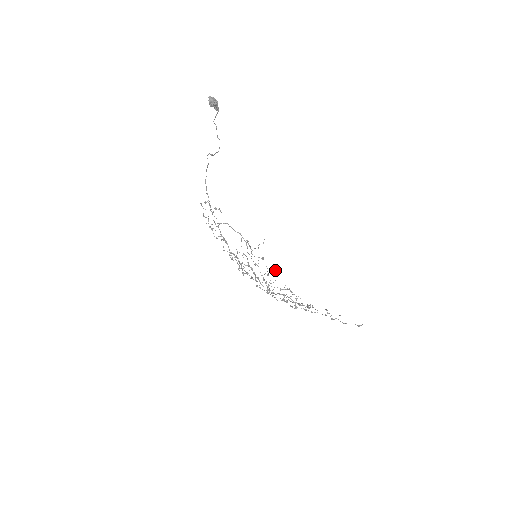
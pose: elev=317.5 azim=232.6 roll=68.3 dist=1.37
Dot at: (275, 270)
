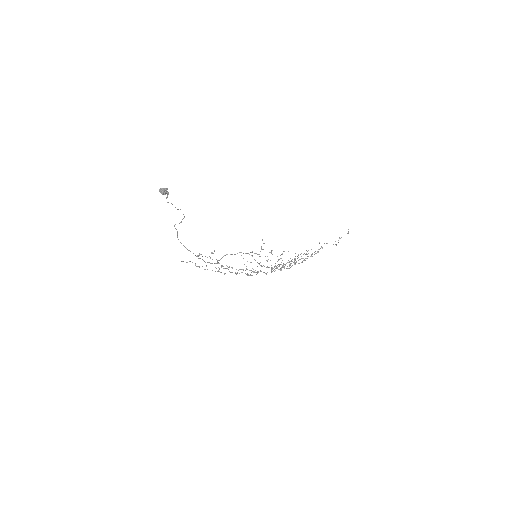
Dot at: occluded
